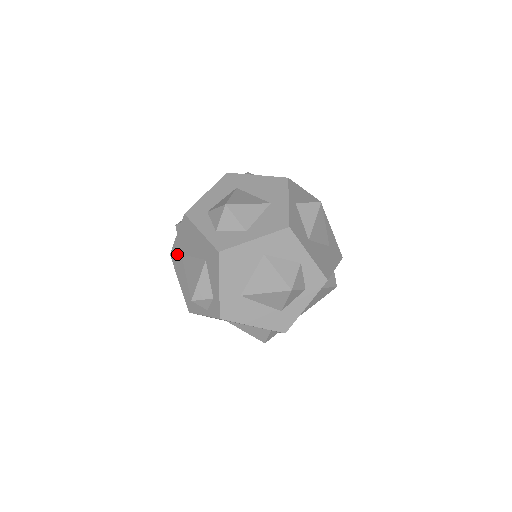
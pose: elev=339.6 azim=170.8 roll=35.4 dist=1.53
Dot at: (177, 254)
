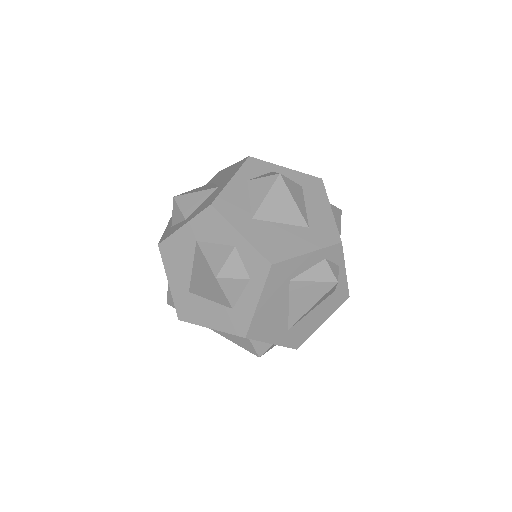
Dot at: occluded
